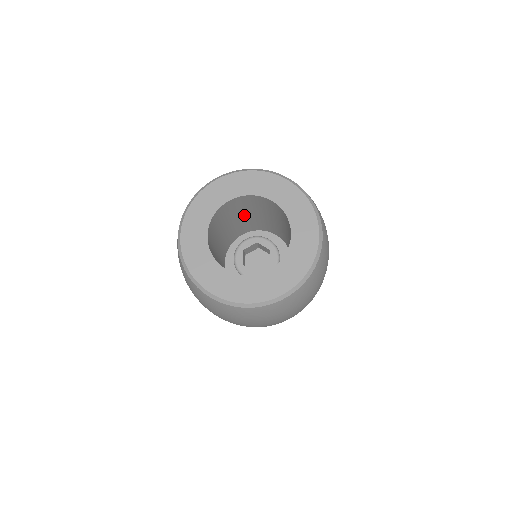
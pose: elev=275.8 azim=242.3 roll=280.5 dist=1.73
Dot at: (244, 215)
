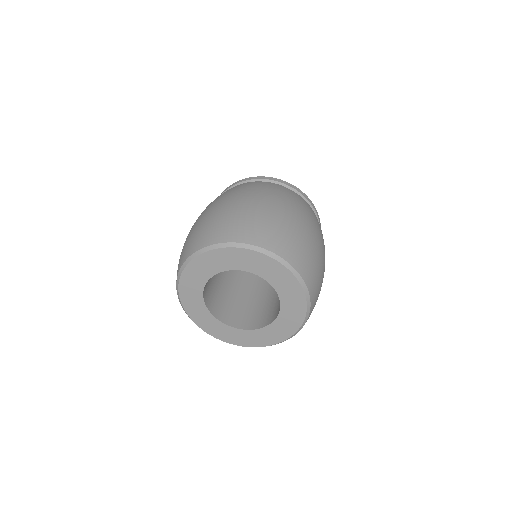
Dot at: occluded
